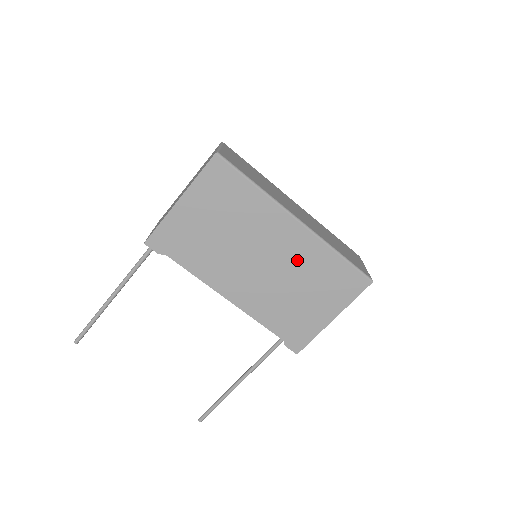
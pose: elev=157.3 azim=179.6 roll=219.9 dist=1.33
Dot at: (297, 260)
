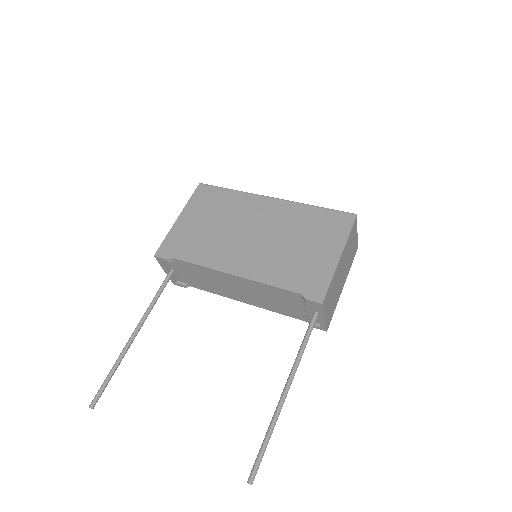
Dot at: (283, 222)
